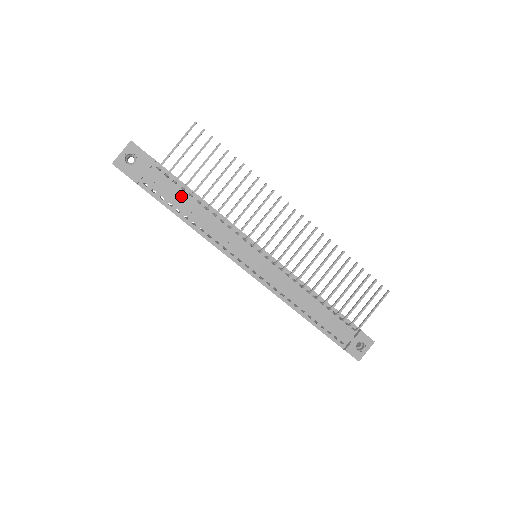
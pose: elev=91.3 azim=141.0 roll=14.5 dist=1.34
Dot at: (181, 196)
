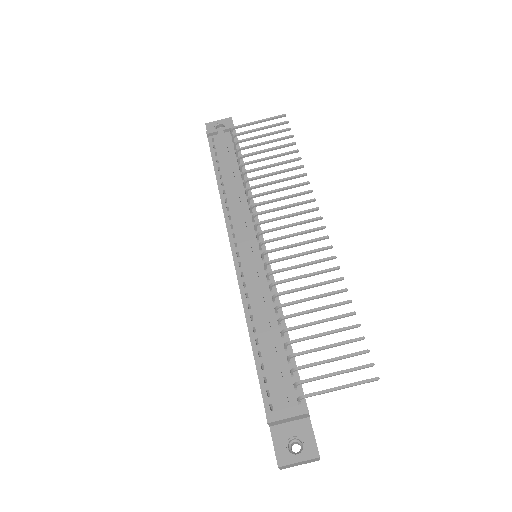
Dot at: (231, 160)
